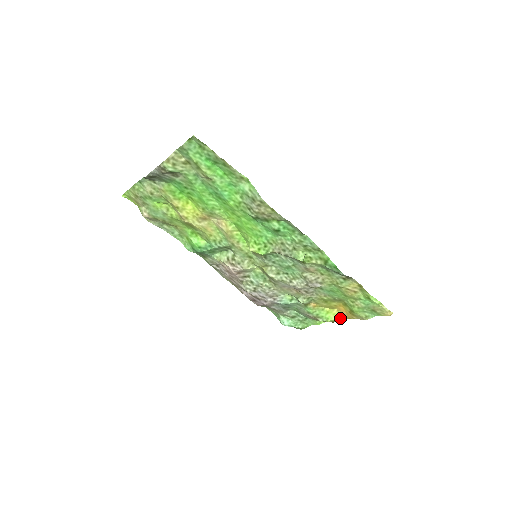
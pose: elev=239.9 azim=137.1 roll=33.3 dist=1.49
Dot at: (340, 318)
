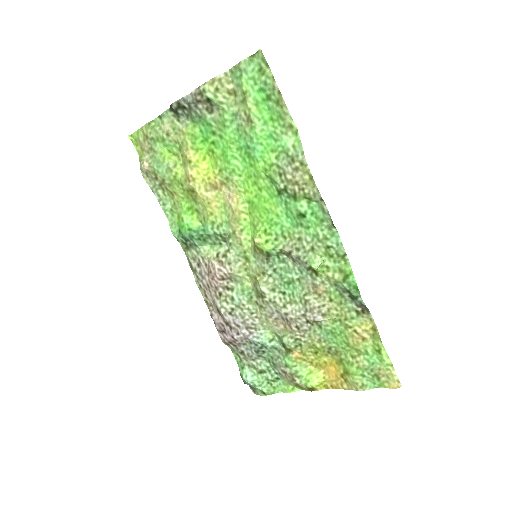
Dot at: (323, 386)
